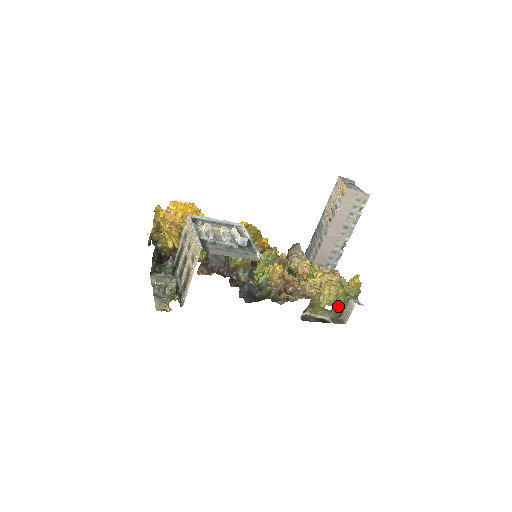
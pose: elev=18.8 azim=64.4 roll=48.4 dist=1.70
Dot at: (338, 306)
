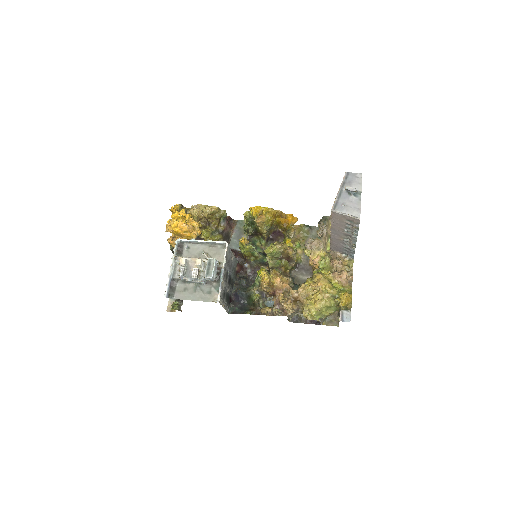
Dot at: (327, 315)
